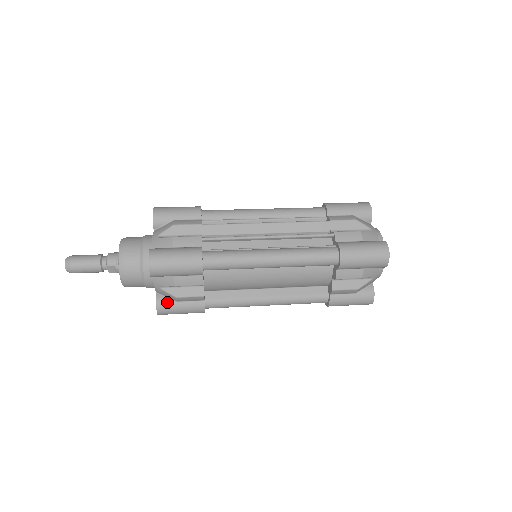
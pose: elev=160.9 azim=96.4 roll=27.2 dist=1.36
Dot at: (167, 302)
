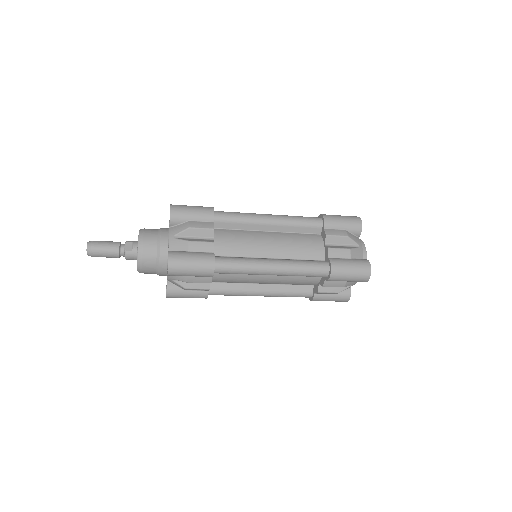
Dot at: (179, 251)
